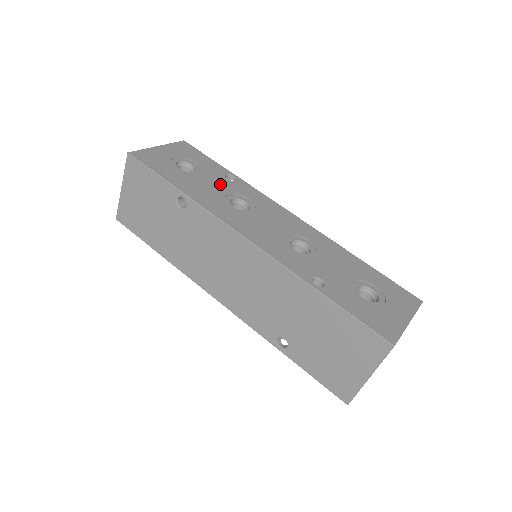
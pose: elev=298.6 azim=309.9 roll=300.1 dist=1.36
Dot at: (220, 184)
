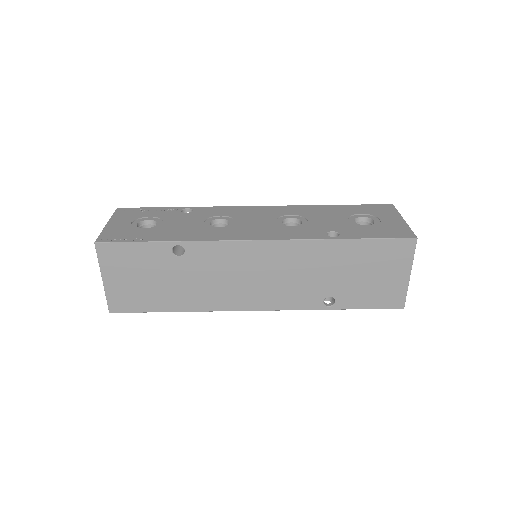
Dot at: (188, 219)
